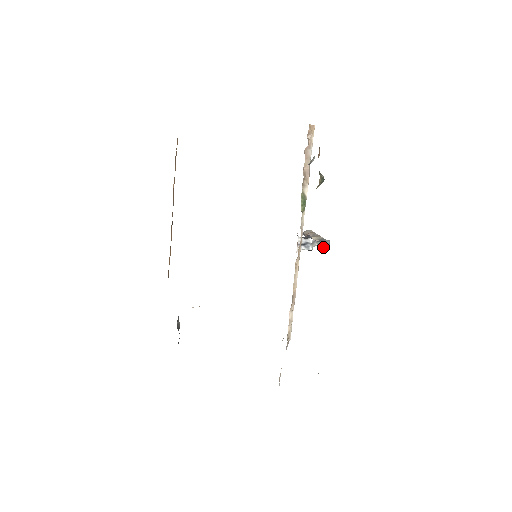
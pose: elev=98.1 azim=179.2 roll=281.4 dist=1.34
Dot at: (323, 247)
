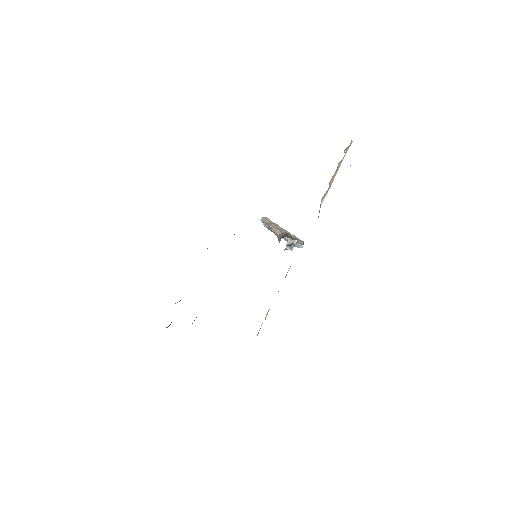
Dot at: (297, 246)
